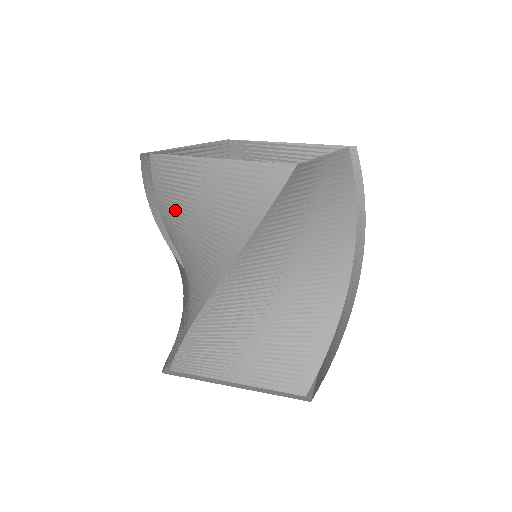
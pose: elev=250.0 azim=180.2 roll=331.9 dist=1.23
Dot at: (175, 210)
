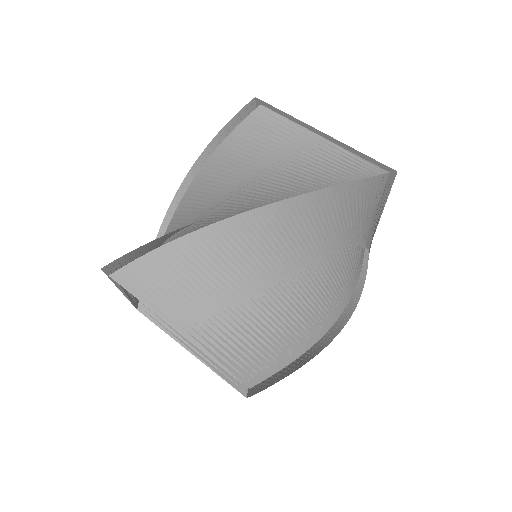
Dot at: (237, 158)
